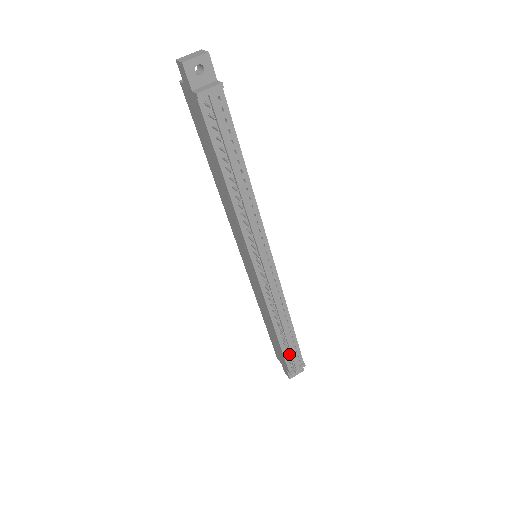
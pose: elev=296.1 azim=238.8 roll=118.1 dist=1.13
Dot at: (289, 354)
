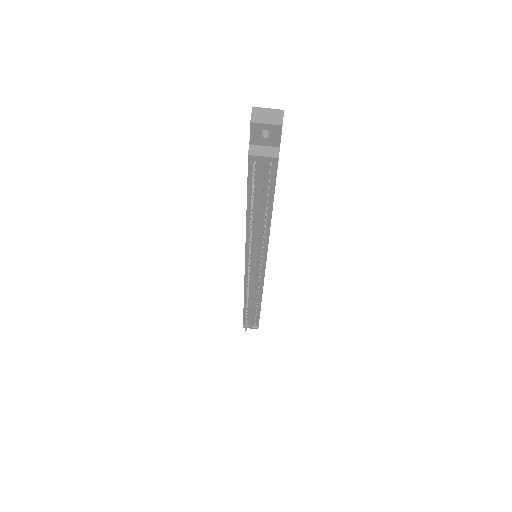
Dot at: (249, 317)
